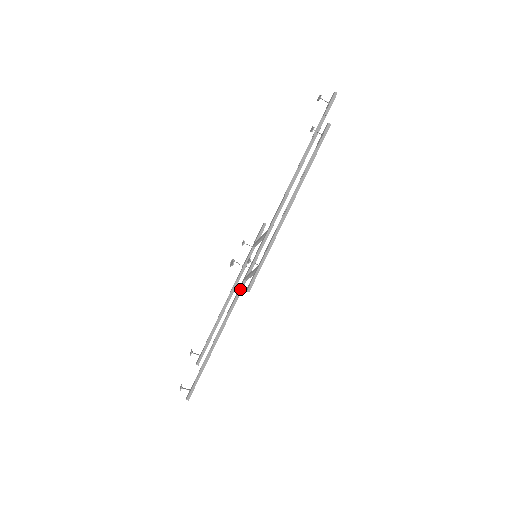
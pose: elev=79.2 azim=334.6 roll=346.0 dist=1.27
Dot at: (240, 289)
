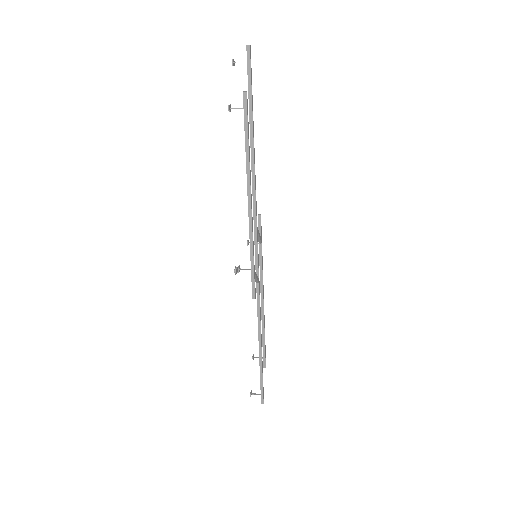
Dot at: (257, 293)
